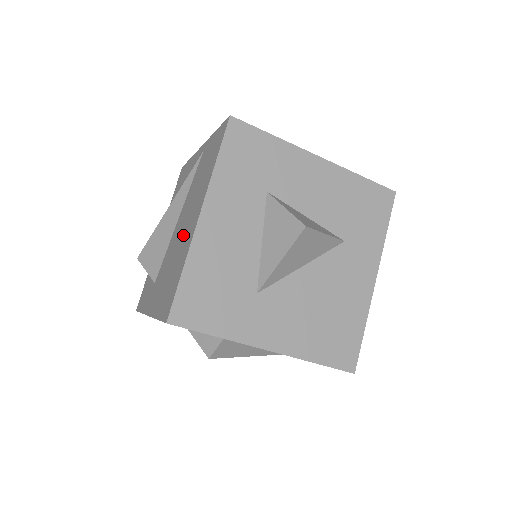
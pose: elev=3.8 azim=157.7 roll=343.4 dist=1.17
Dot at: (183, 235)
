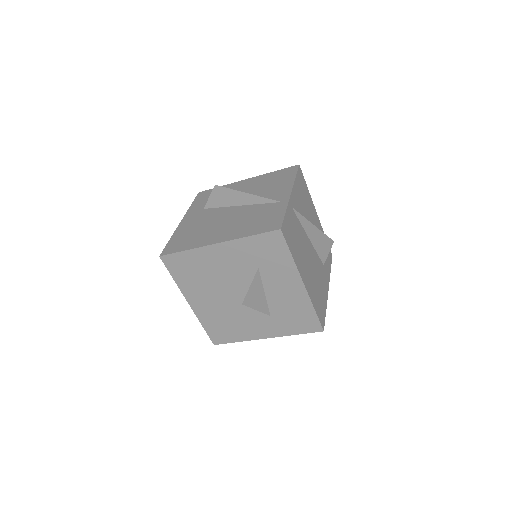
Dot at: (216, 229)
